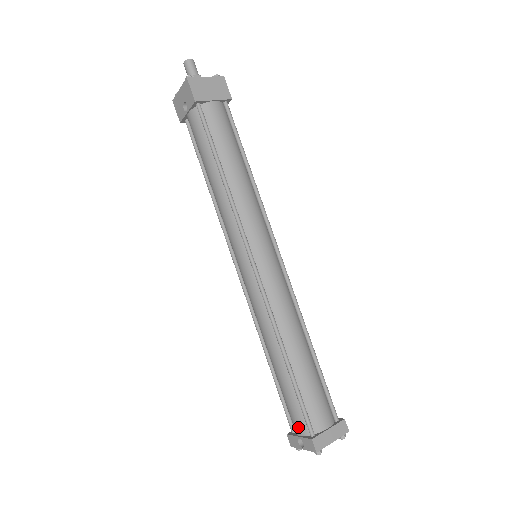
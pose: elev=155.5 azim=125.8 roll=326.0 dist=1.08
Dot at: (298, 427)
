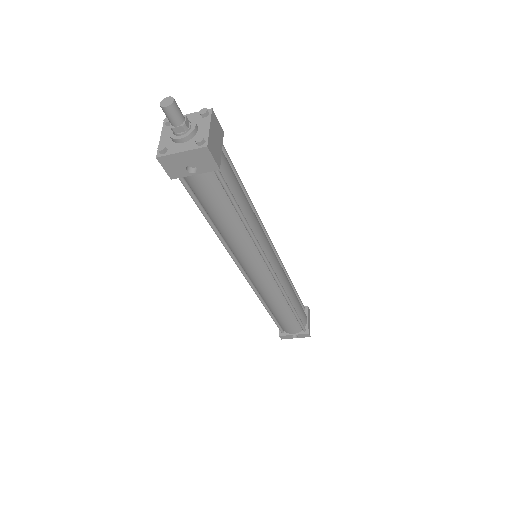
Dot at: (294, 331)
